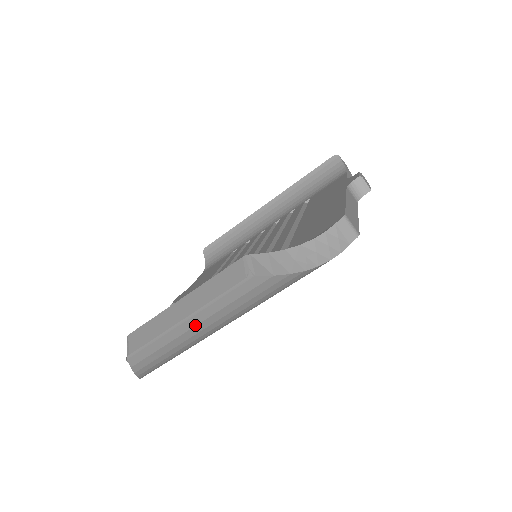
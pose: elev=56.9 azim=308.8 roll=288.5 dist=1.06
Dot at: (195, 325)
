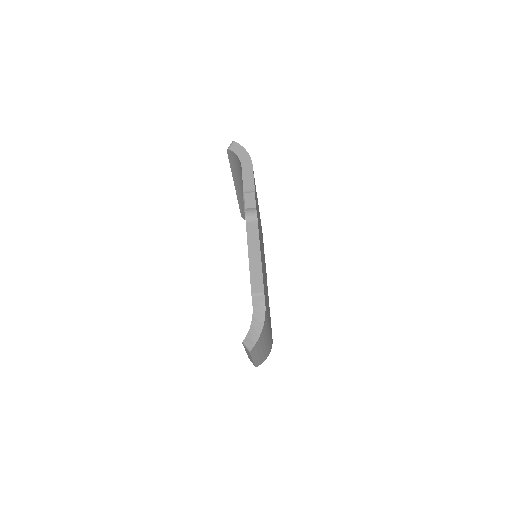
Dot at: (258, 355)
